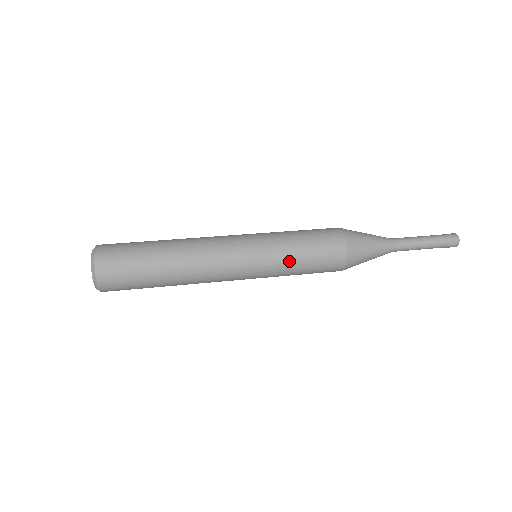
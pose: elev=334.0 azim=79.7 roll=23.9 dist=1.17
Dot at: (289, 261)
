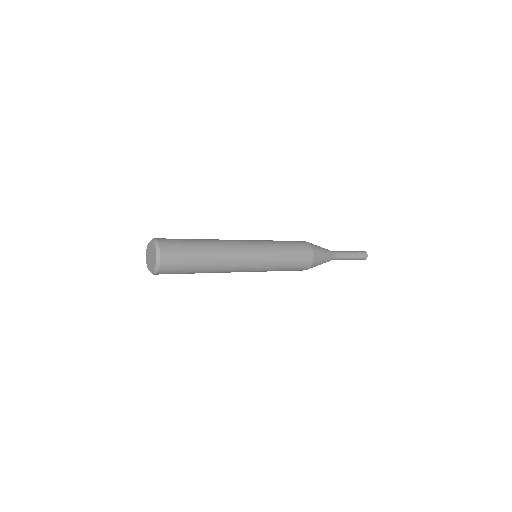
Dot at: (278, 244)
